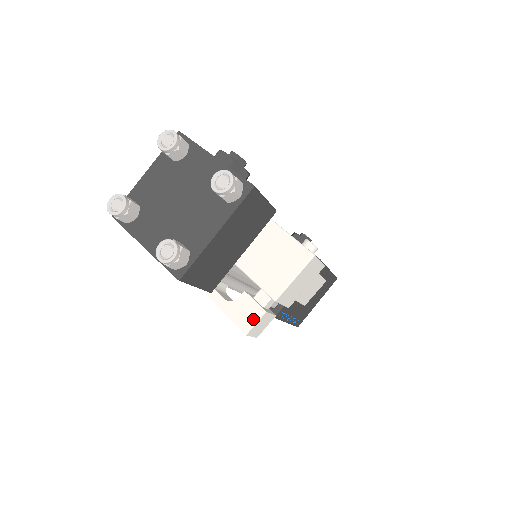
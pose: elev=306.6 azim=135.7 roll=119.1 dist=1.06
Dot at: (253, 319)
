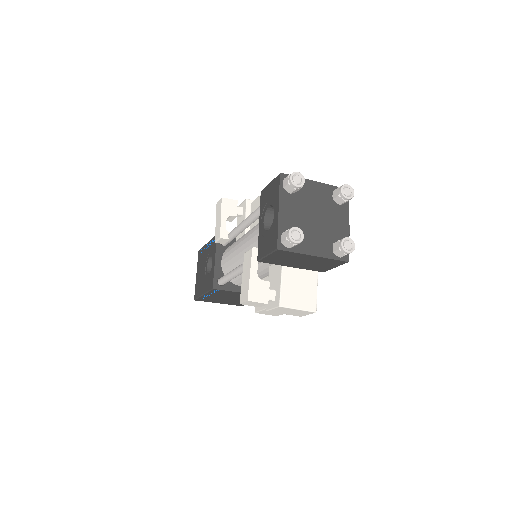
Dot at: (259, 299)
